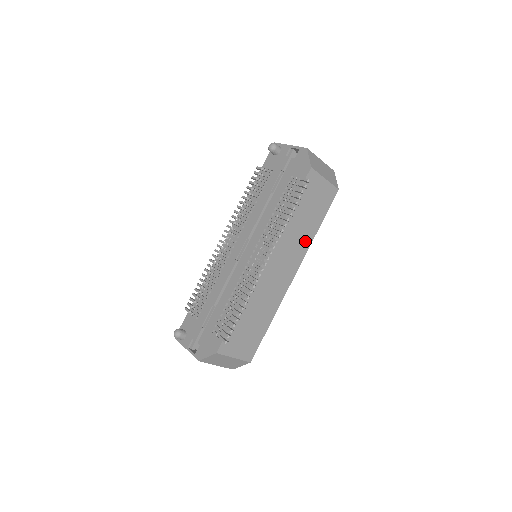
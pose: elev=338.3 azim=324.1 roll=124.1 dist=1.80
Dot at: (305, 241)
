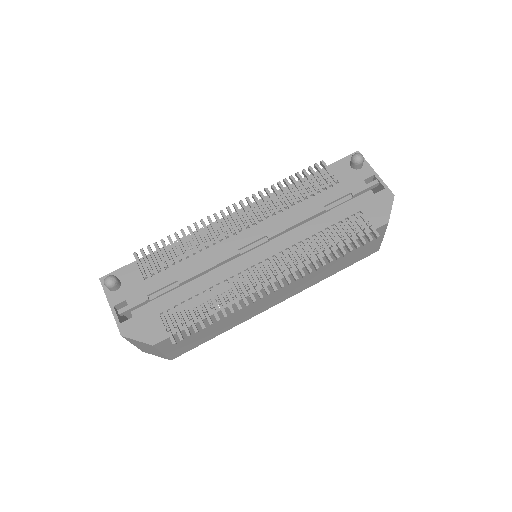
Dot at: (316, 279)
